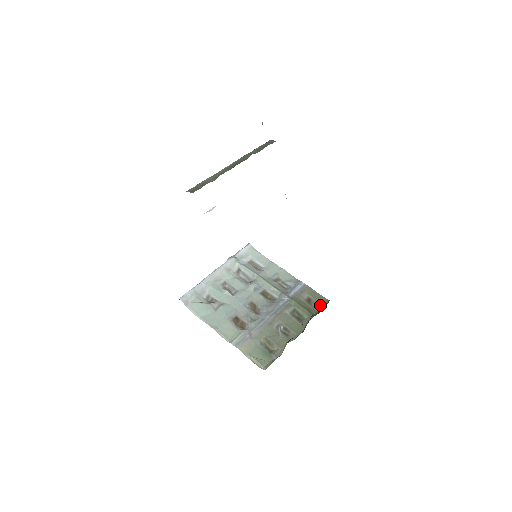
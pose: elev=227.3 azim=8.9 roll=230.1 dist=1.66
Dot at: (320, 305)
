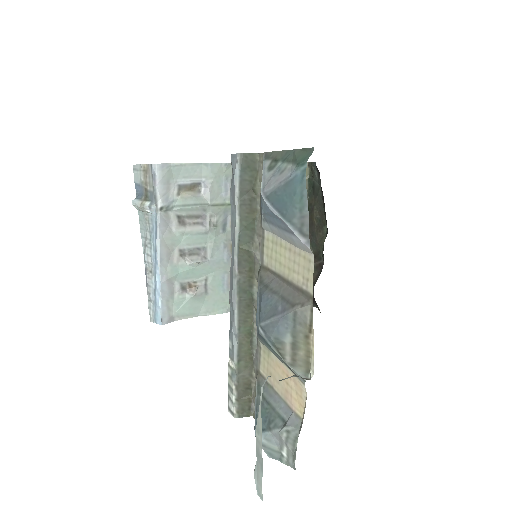
Dot at: occluded
